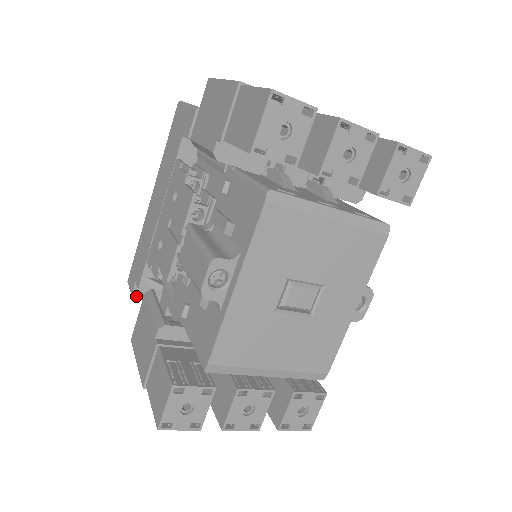
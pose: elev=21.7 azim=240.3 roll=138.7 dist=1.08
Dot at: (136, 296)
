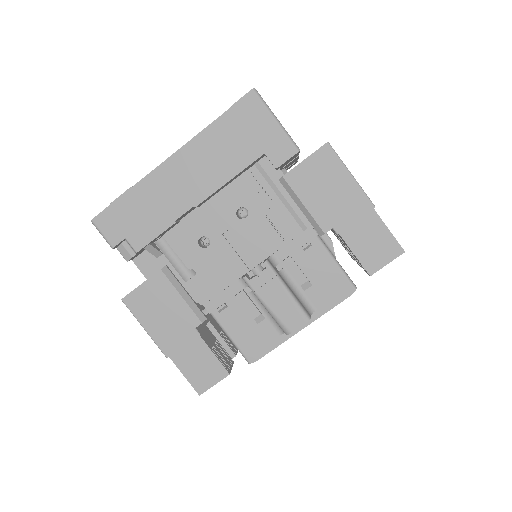
Dot at: (115, 247)
